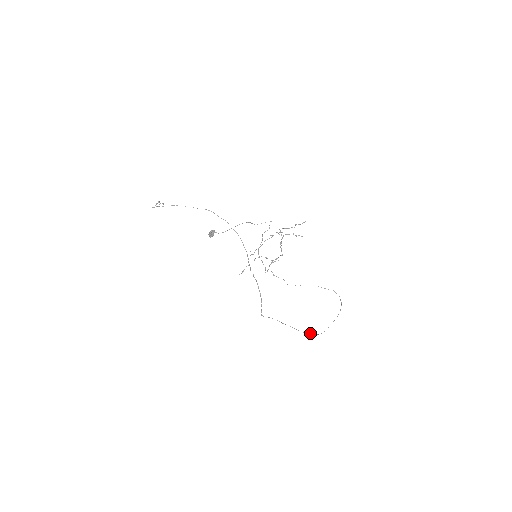
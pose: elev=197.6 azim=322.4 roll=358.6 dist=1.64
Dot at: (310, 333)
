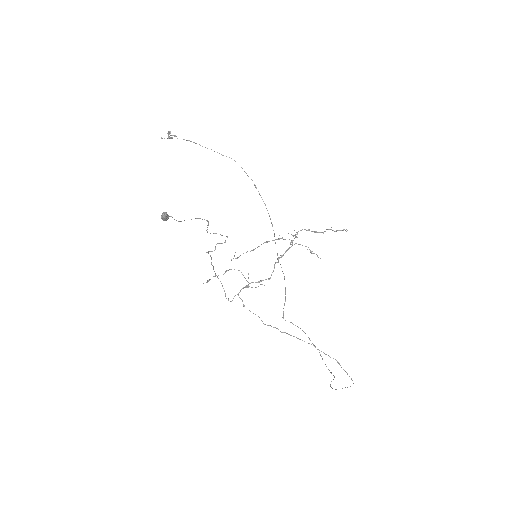
Dot at: (331, 373)
